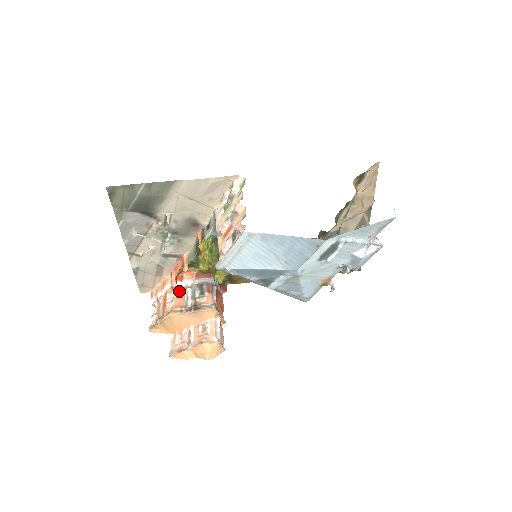
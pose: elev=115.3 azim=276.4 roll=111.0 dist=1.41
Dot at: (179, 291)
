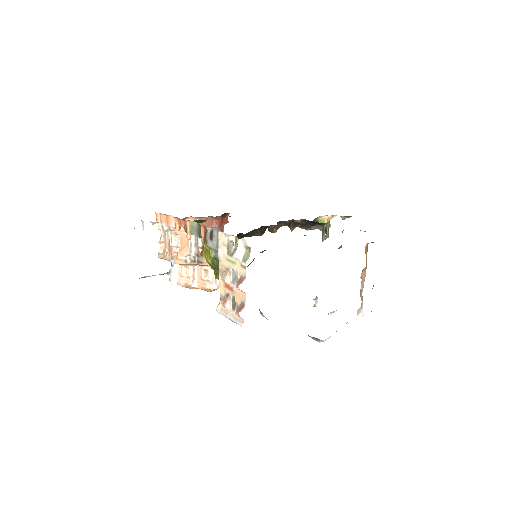
Dot at: (183, 236)
